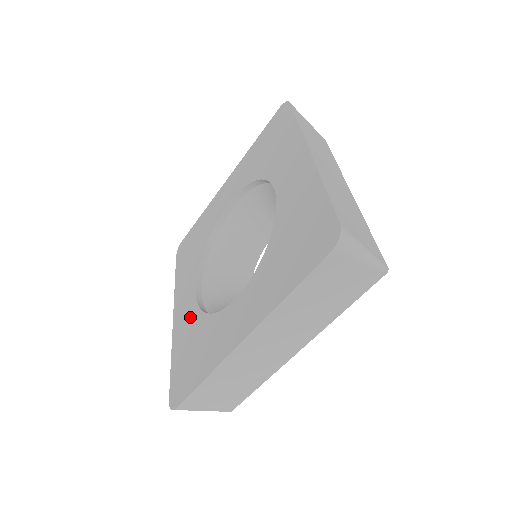
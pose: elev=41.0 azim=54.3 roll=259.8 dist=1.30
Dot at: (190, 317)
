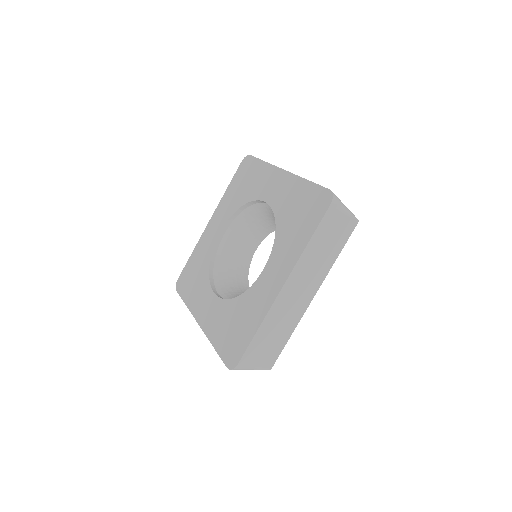
Dot at: (219, 310)
